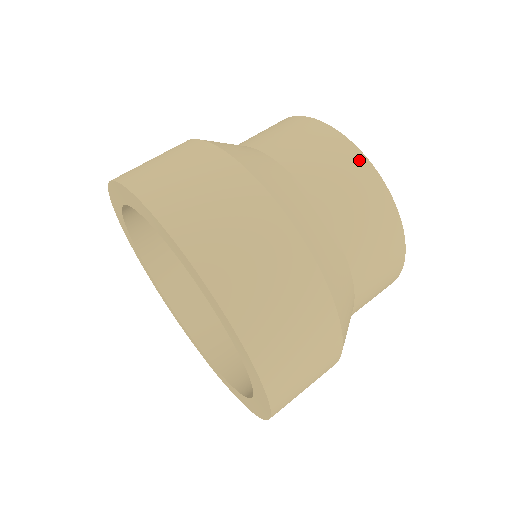
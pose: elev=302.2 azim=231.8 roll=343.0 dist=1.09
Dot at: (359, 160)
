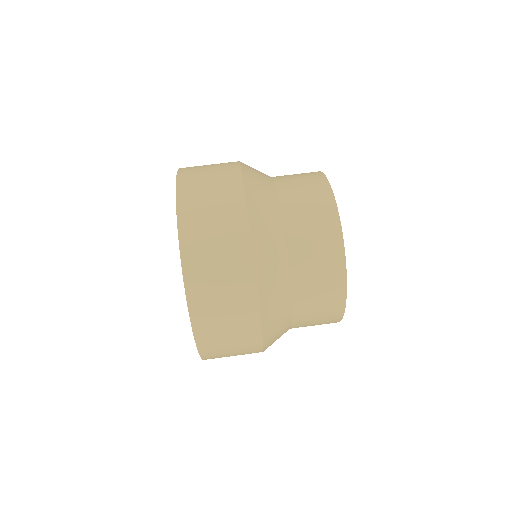
Dot at: (339, 310)
